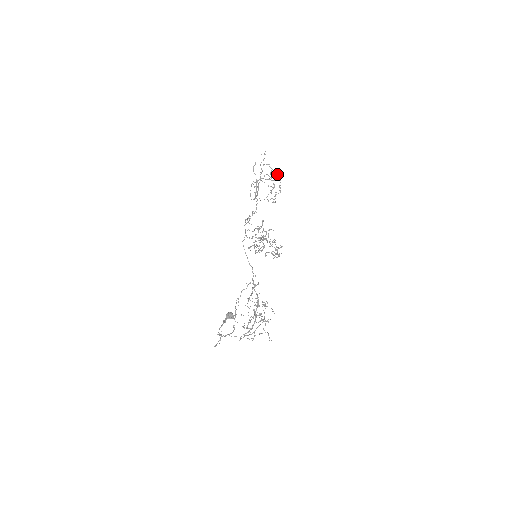
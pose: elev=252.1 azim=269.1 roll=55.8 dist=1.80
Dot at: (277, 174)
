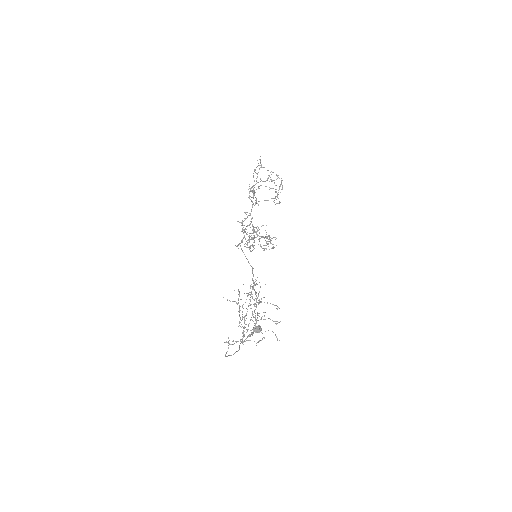
Dot at: (277, 175)
